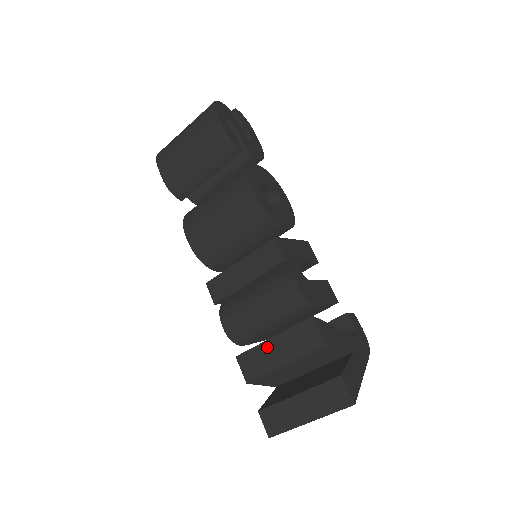
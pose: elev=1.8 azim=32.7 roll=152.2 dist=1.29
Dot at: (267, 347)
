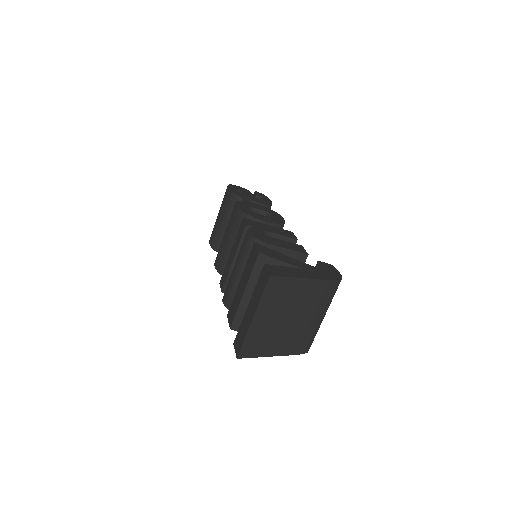
Dot at: (238, 290)
